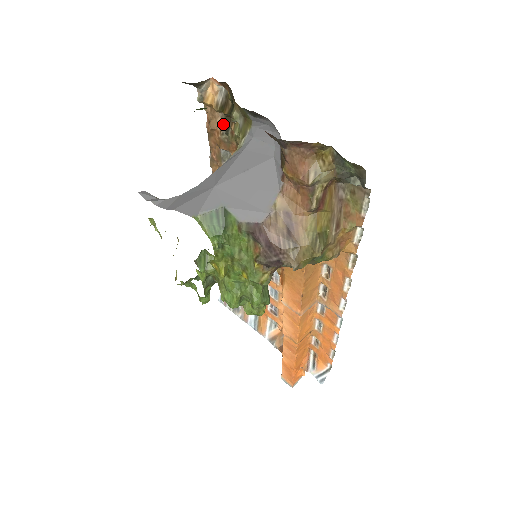
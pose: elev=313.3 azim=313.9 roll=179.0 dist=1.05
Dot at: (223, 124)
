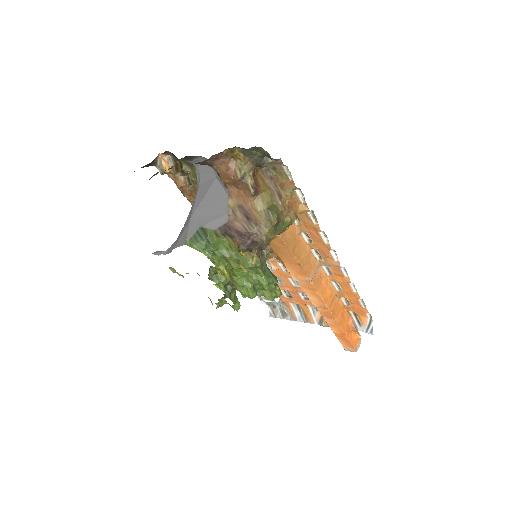
Dot at: (185, 179)
